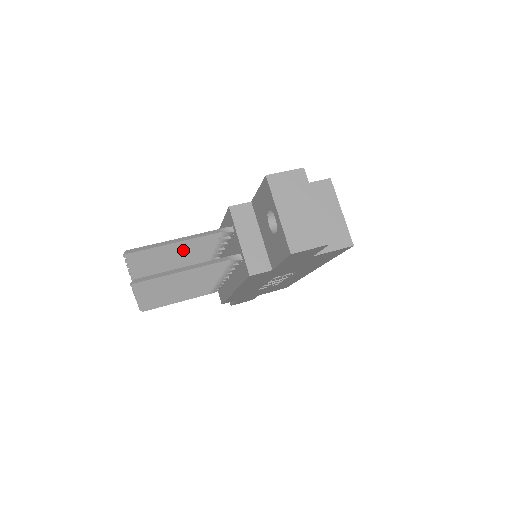
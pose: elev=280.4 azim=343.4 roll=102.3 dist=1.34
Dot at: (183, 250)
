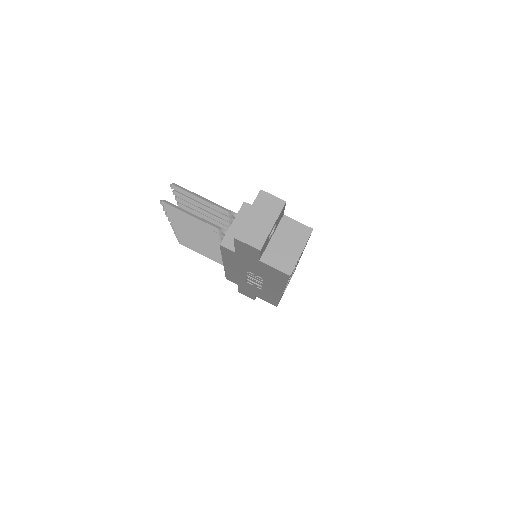
Dot at: (206, 209)
